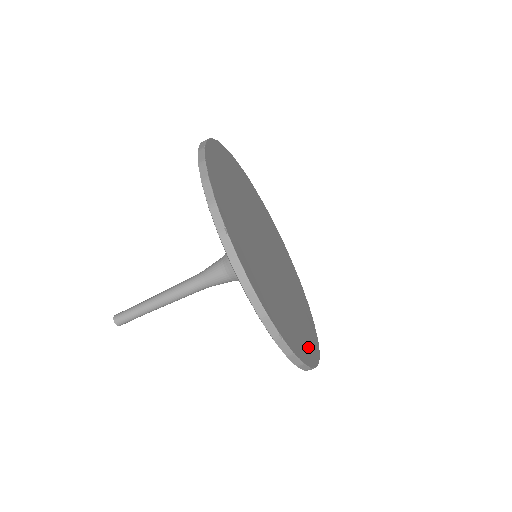
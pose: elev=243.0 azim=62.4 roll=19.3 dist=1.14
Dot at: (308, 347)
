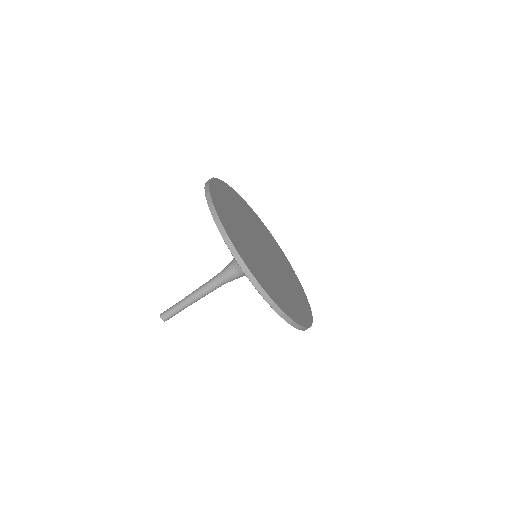
Dot at: (261, 279)
